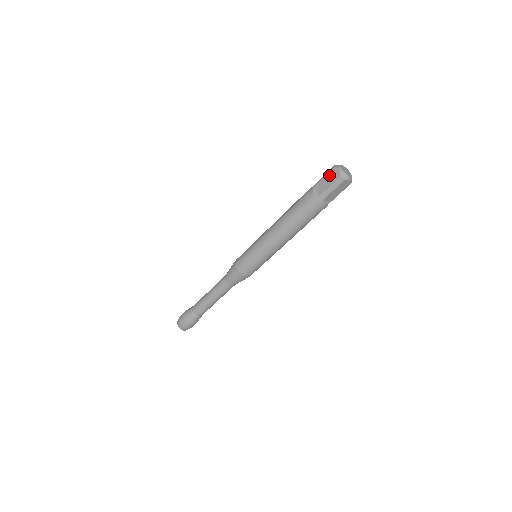
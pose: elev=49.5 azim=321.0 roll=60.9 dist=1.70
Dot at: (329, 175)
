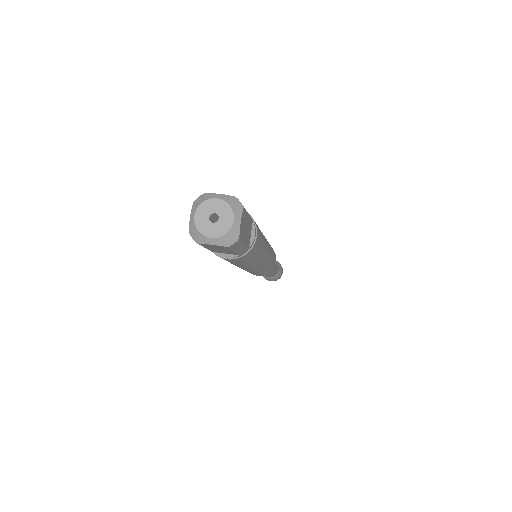
Dot at: occluded
